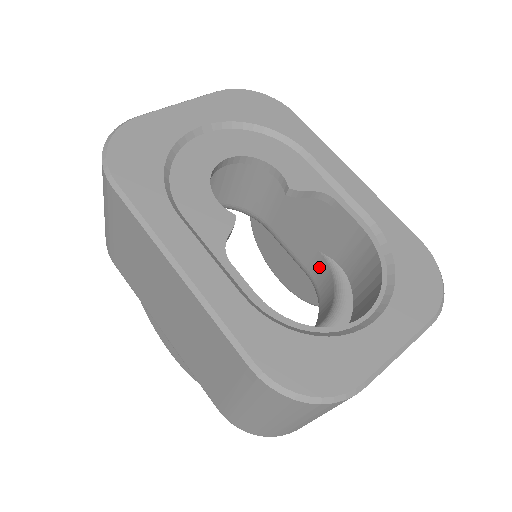
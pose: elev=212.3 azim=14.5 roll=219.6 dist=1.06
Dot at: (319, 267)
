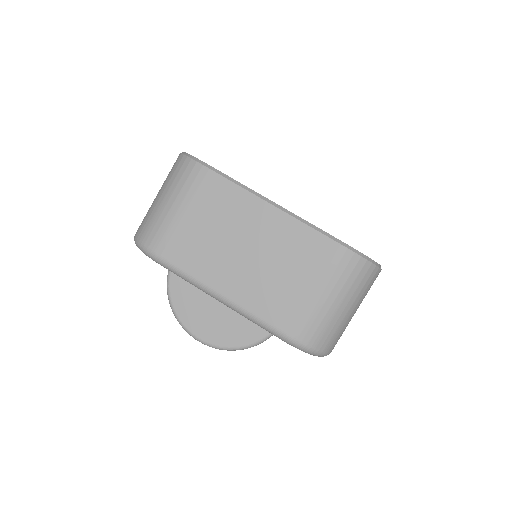
Dot at: occluded
